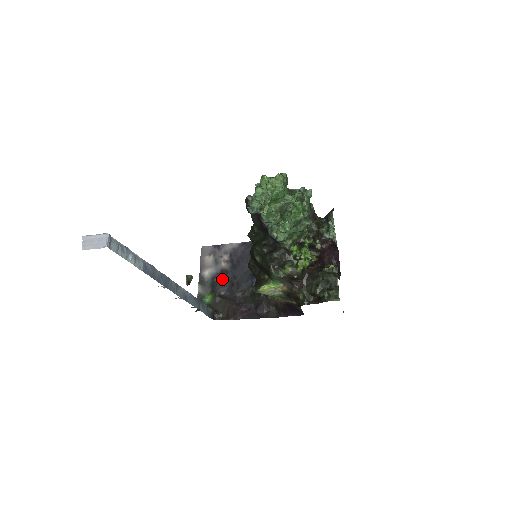
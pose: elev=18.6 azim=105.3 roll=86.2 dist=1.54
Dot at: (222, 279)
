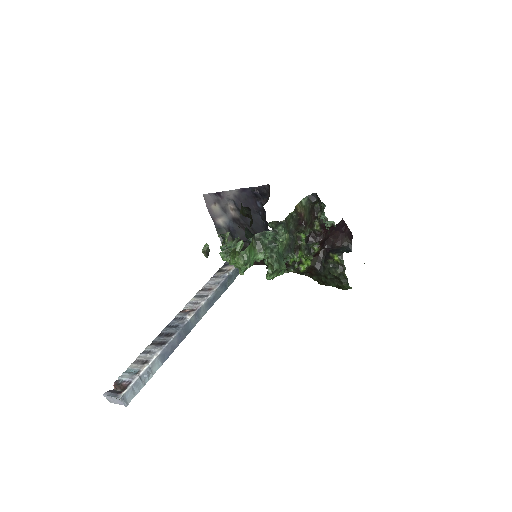
Dot at: (237, 228)
